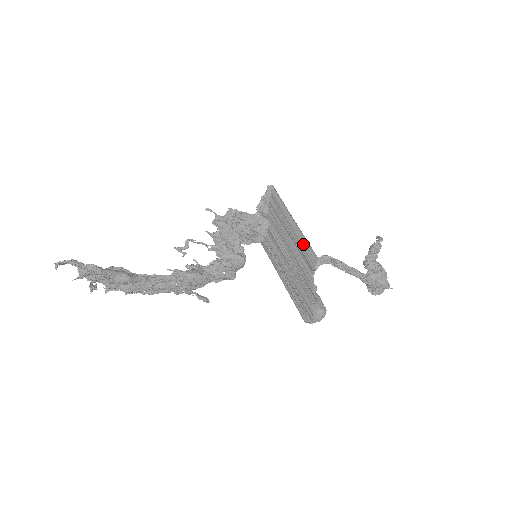
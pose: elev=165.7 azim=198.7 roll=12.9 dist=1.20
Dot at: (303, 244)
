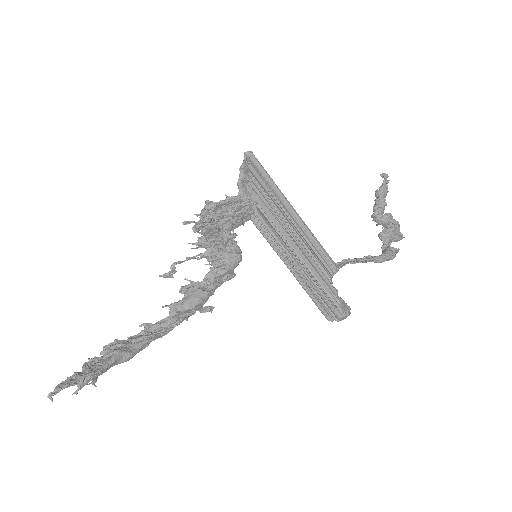
Dot at: (312, 242)
